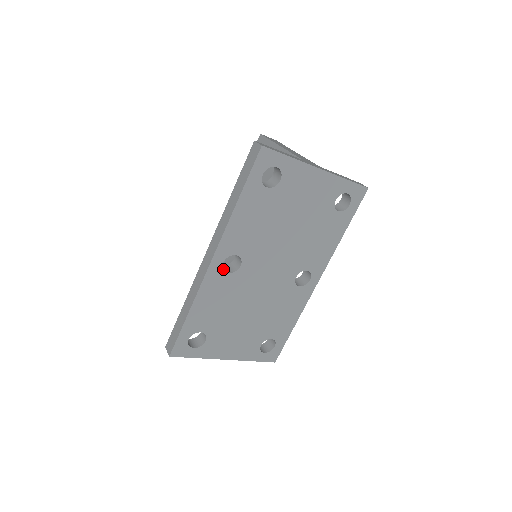
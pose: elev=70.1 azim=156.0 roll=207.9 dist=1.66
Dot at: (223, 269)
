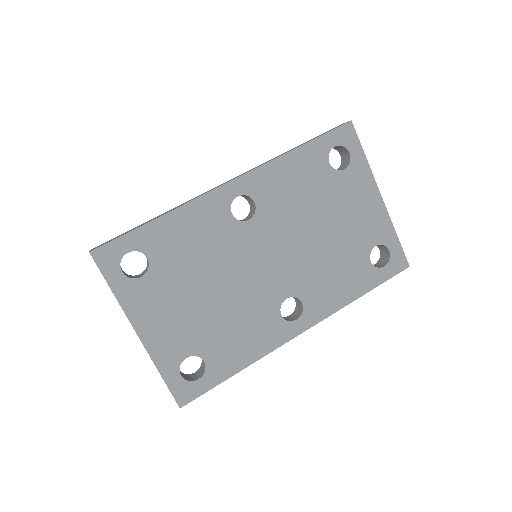
Dot at: (229, 208)
